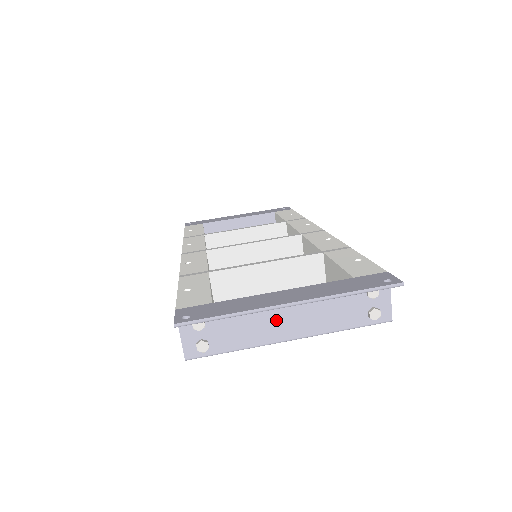
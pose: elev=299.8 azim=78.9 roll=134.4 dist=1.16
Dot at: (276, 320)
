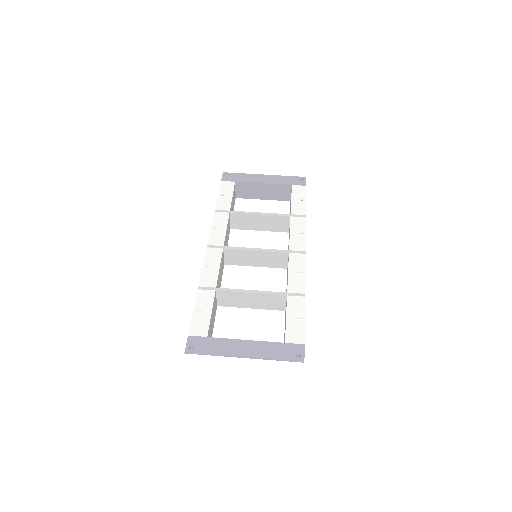
Dot at: occluded
